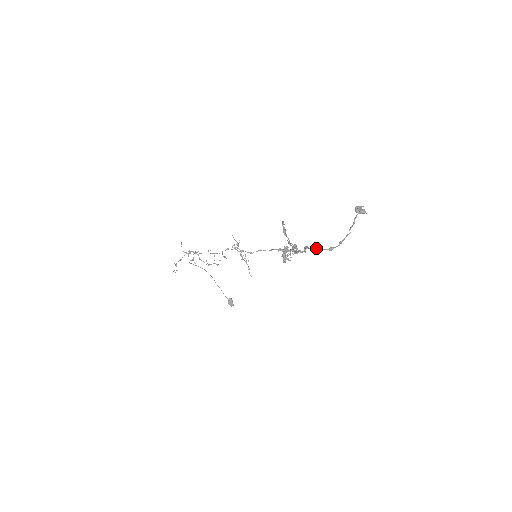
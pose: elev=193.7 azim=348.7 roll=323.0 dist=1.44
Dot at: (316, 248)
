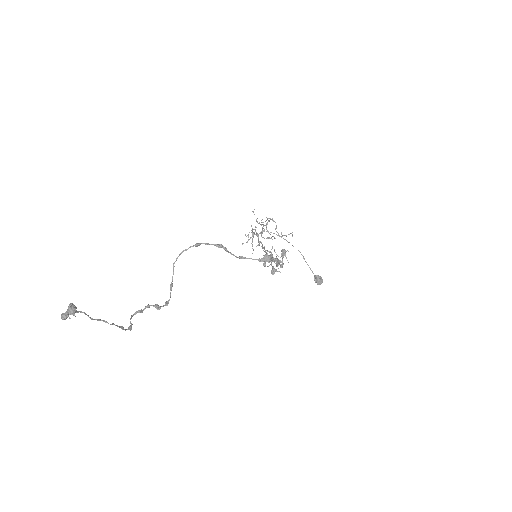
Dot at: (130, 319)
